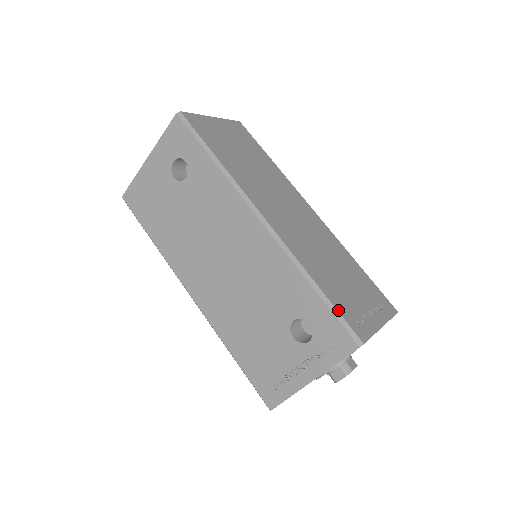
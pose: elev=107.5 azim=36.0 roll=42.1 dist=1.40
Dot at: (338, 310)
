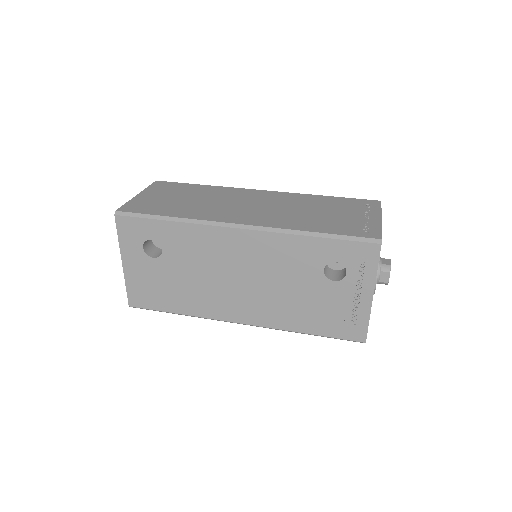
Dot at: (345, 235)
